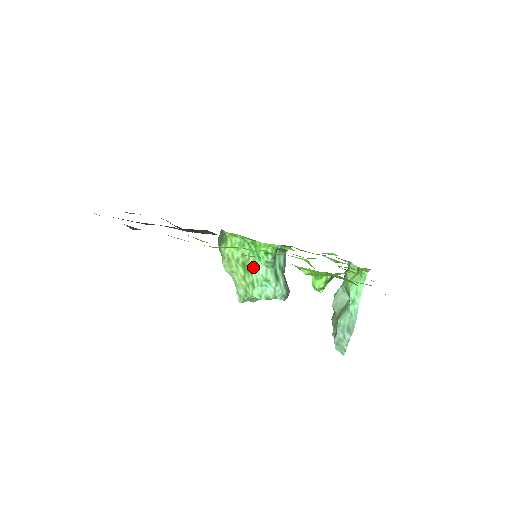
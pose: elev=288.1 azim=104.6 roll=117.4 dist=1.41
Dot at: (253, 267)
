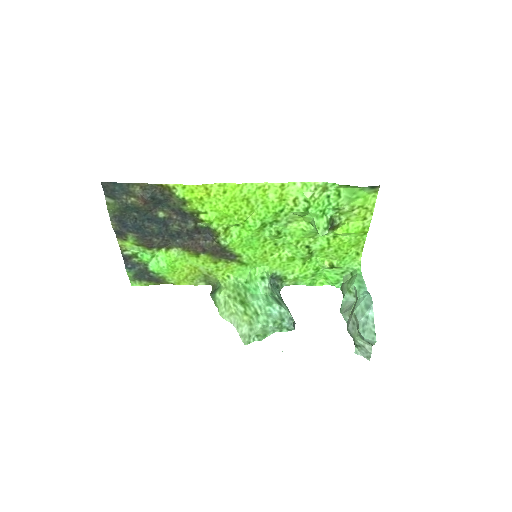
Dot at: (252, 299)
